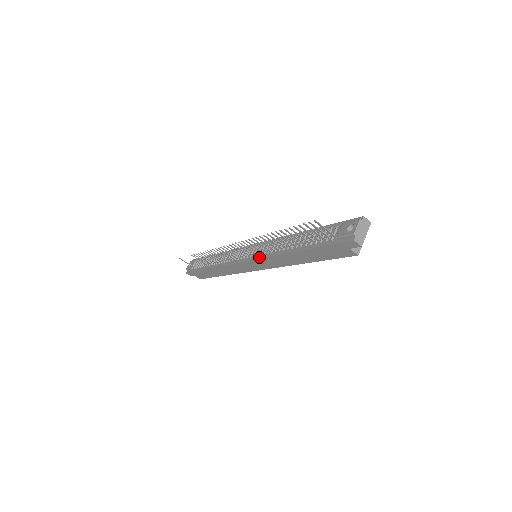
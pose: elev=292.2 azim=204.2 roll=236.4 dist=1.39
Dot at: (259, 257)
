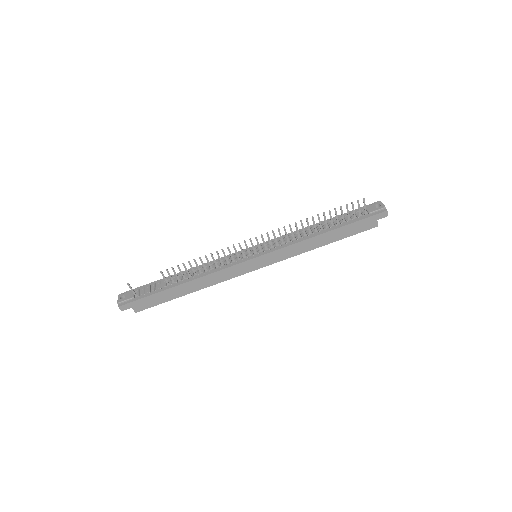
Dot at: (275, 249)
